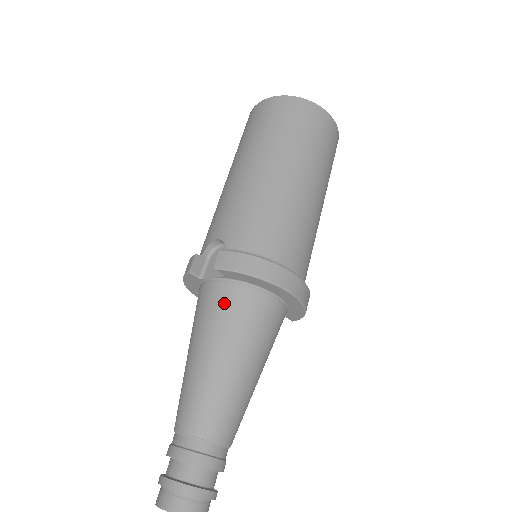
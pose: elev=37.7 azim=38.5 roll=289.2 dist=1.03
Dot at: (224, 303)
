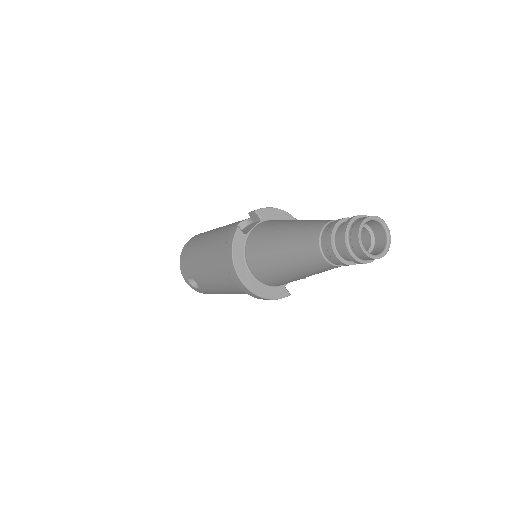
Dot at: (274, 221)
